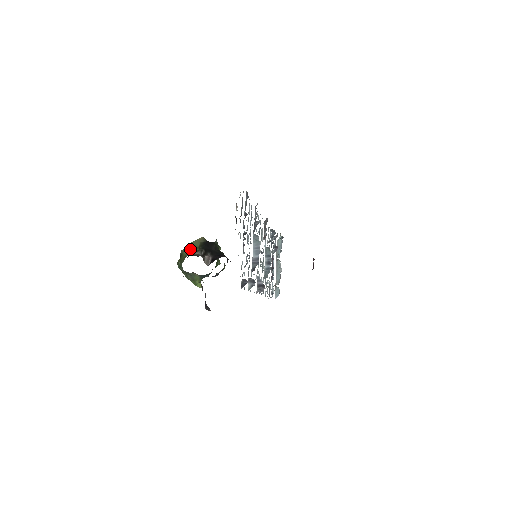
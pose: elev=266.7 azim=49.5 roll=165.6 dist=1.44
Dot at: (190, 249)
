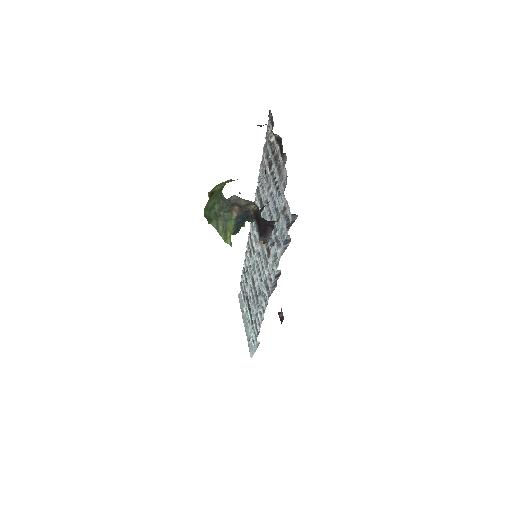
Dot at: (223, 184)
